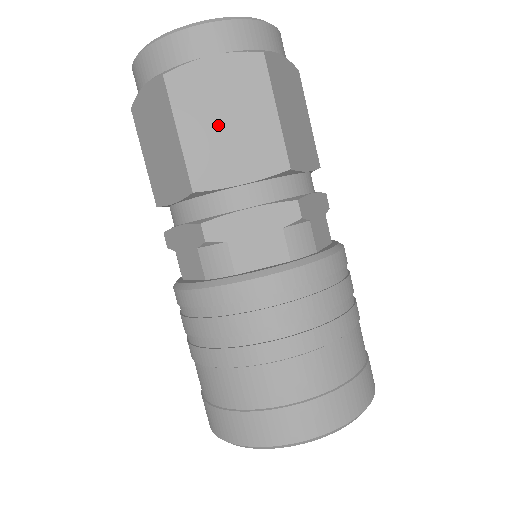
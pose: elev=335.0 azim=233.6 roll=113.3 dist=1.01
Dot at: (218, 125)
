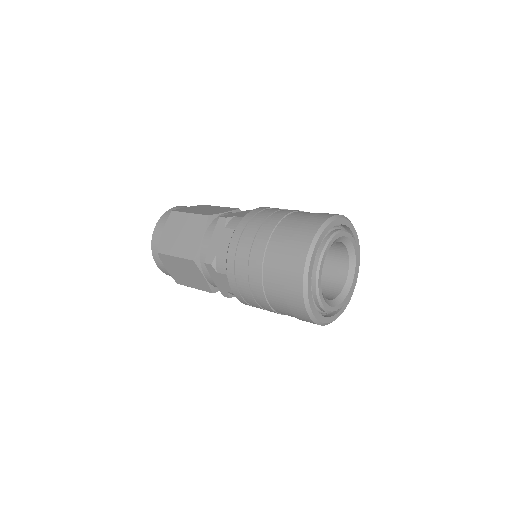
Dot at: (203, 210)
